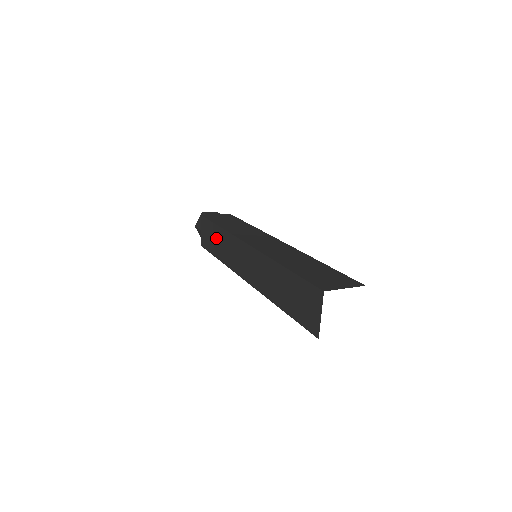
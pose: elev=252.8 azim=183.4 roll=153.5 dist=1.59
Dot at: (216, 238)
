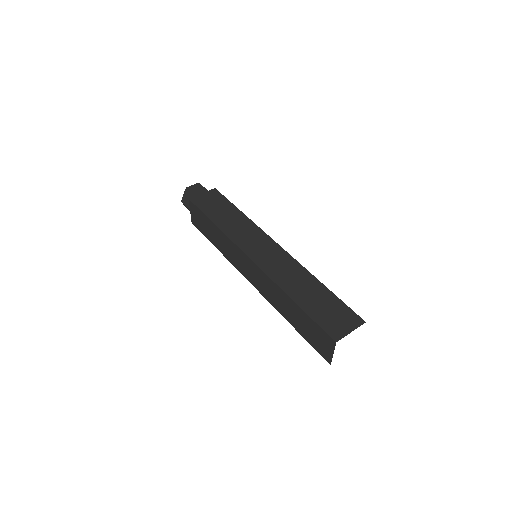
Dot at: (211, 230)
